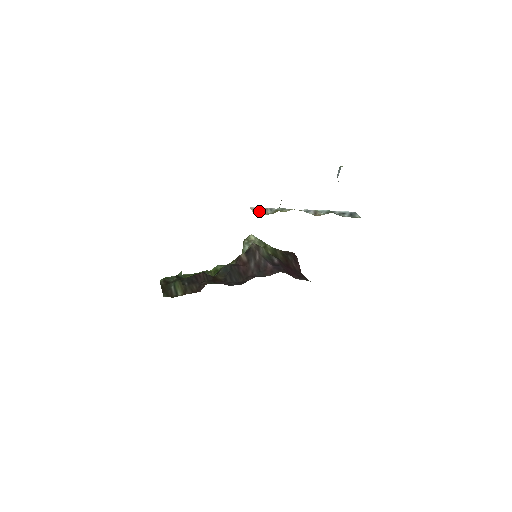
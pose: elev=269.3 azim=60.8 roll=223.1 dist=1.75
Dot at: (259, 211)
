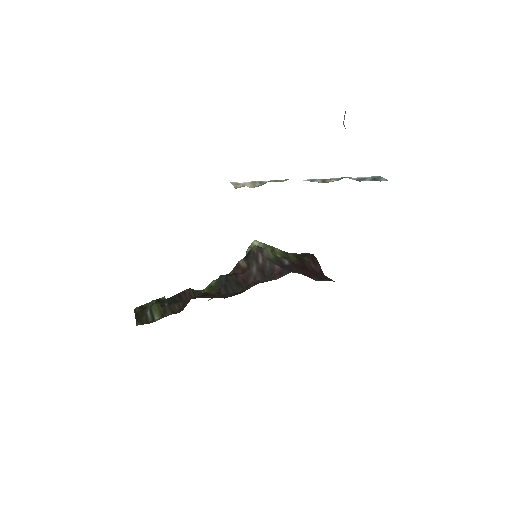
Dot at: (243, 185)
